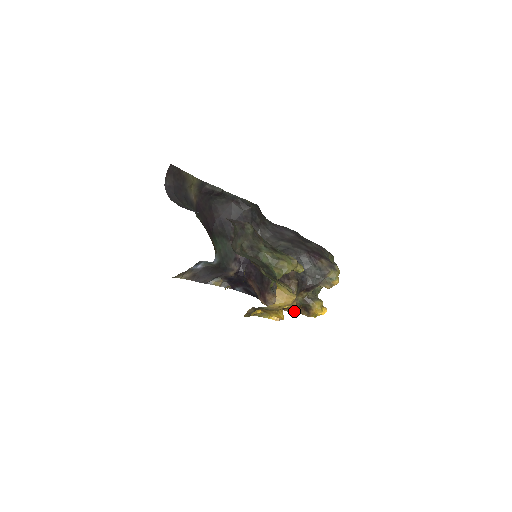
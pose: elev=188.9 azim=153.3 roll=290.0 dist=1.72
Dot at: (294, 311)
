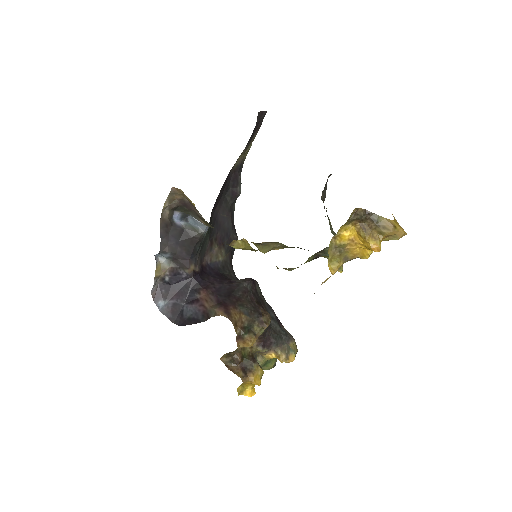
Dot at: (226, 365)
